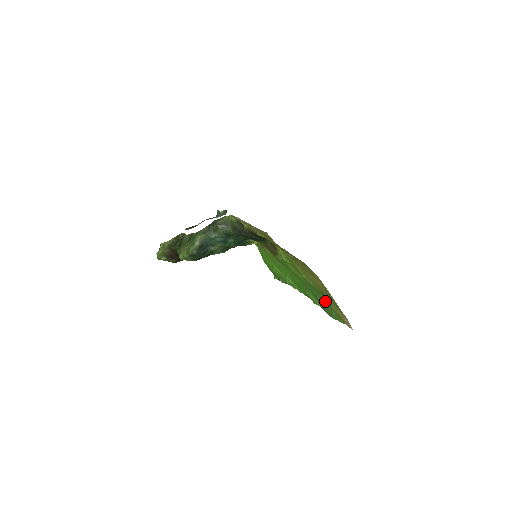
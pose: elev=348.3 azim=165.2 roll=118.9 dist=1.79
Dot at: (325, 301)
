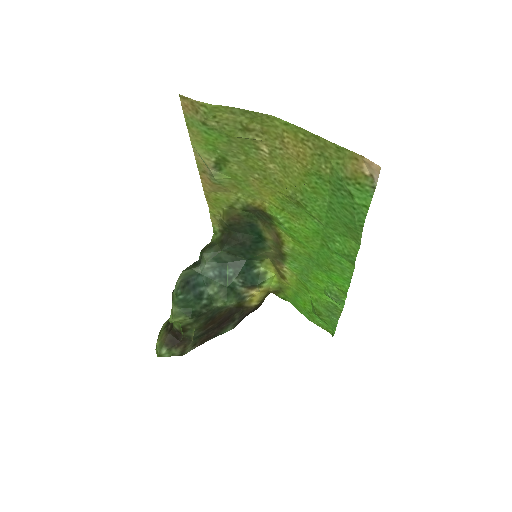
Dot at: (335, 191)
